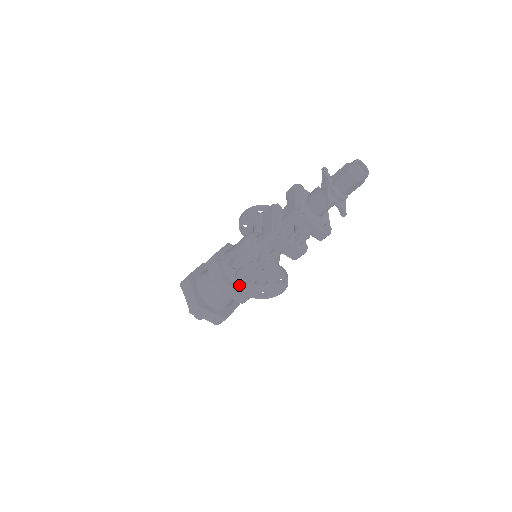
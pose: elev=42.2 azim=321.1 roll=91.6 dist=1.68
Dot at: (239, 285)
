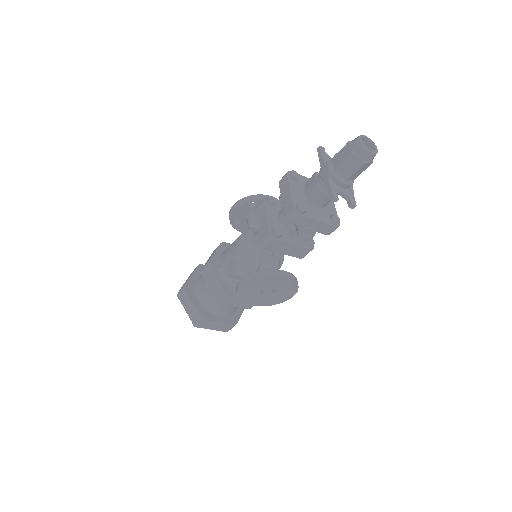
Dot at: (243, 298)
